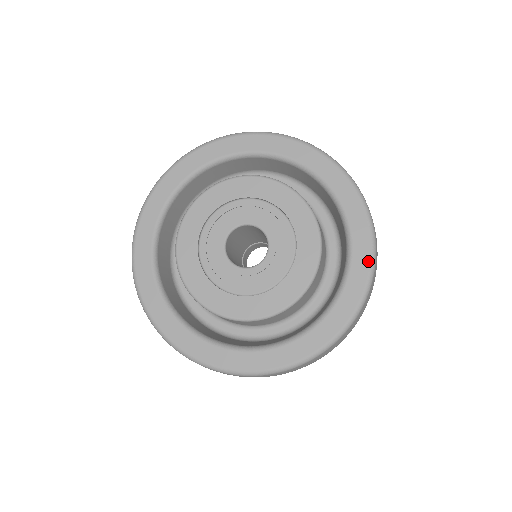
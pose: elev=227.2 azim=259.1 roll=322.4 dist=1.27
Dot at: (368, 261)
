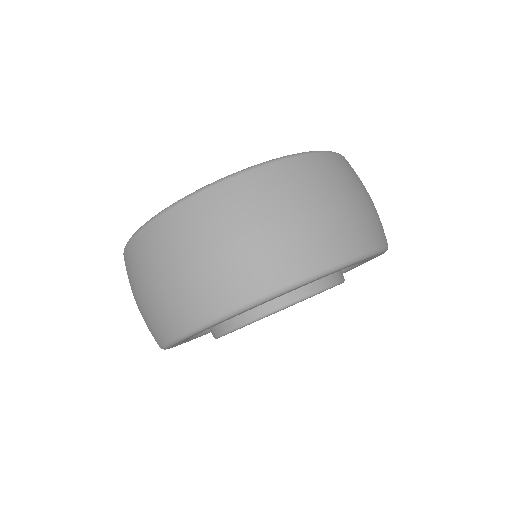
Dot at: occluded
